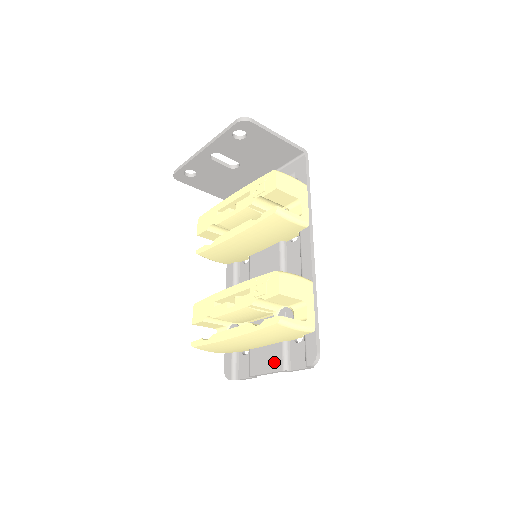
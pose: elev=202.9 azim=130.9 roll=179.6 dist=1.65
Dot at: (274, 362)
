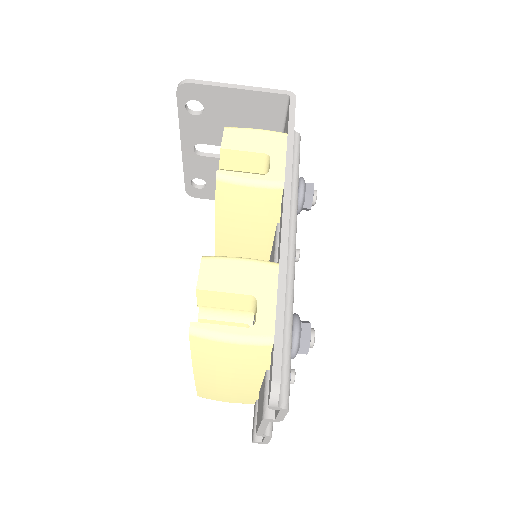
Dot at: (261, 407)
